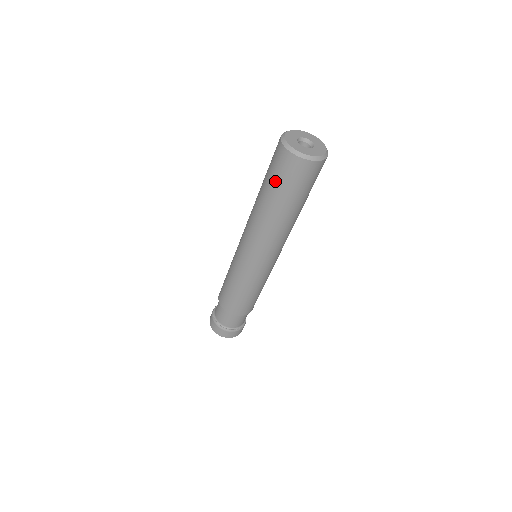
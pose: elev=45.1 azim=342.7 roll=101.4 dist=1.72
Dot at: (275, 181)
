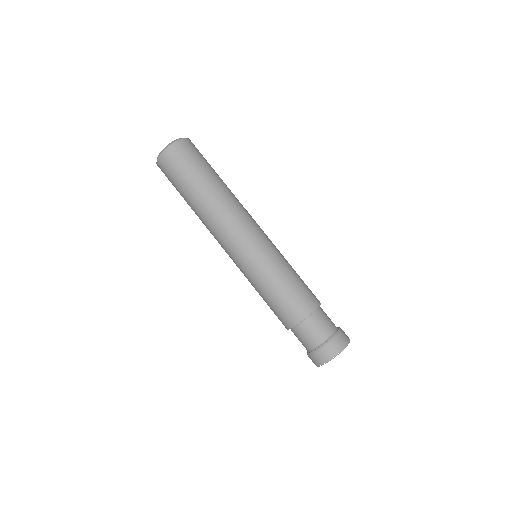
Dot at: (188, 171)
